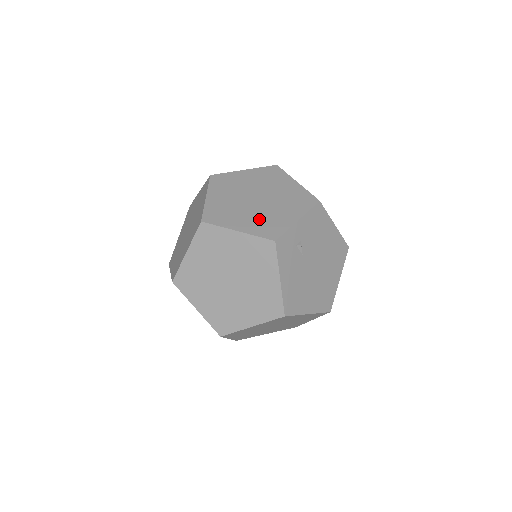
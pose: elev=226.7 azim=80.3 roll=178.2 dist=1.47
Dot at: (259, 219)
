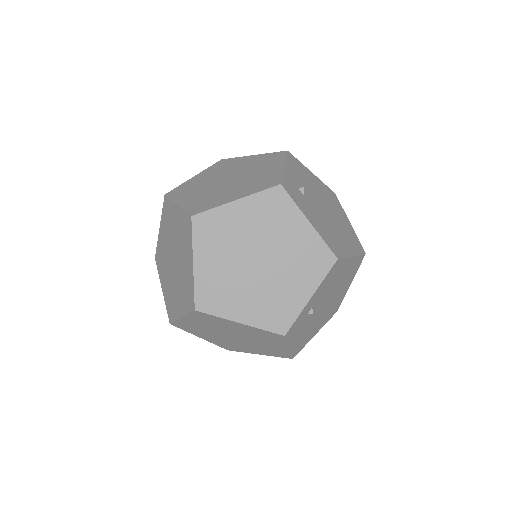
Dot at: (264, 300)
